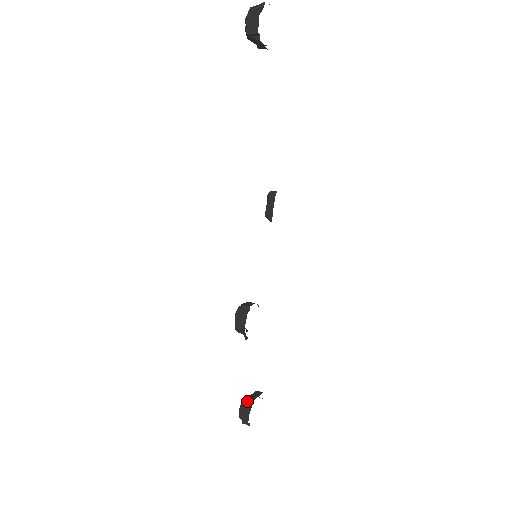
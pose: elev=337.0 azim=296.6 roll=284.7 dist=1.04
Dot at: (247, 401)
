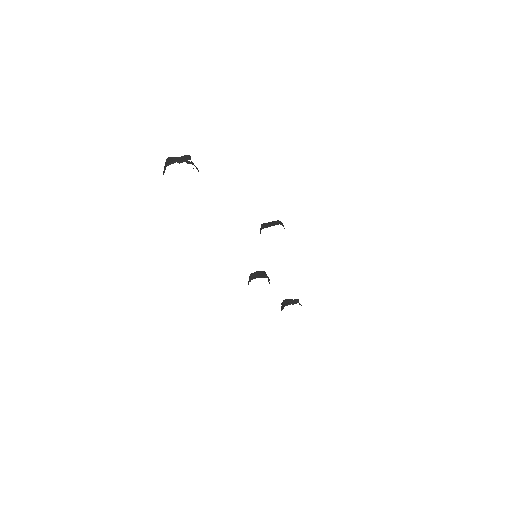
Dot at: (283, 304)
